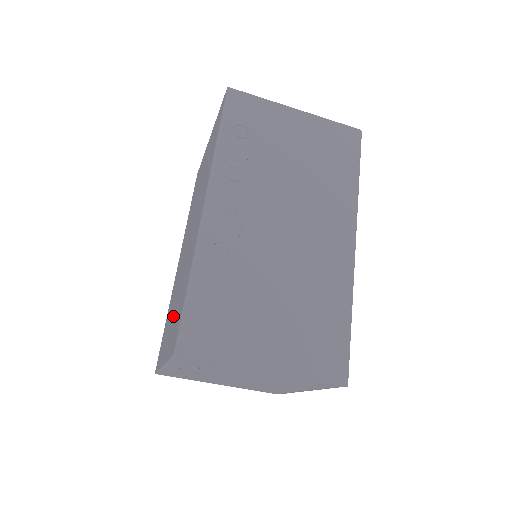
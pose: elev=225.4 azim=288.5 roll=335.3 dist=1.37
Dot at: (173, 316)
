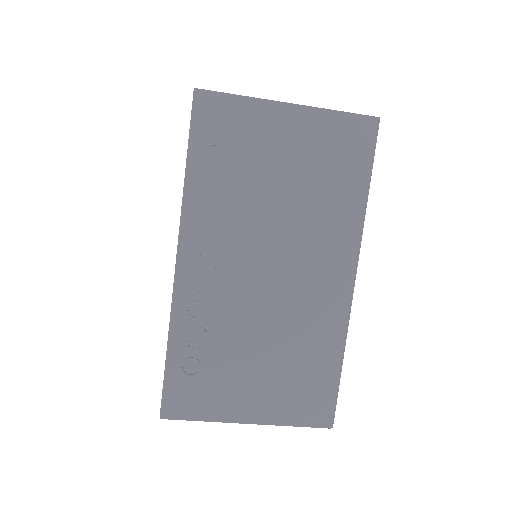
Dot at: occluded
